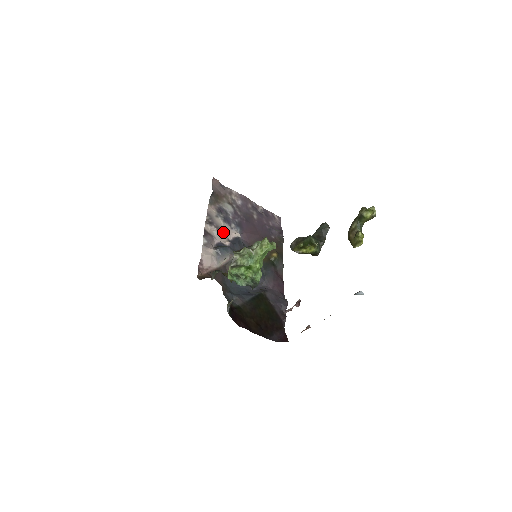
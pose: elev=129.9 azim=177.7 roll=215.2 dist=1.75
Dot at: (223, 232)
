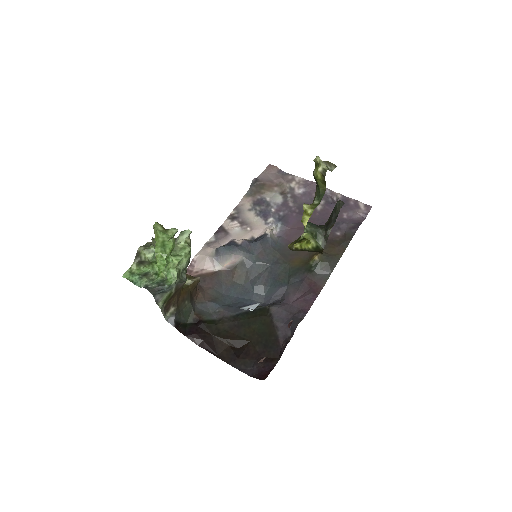
Dot at: (249, 228)
